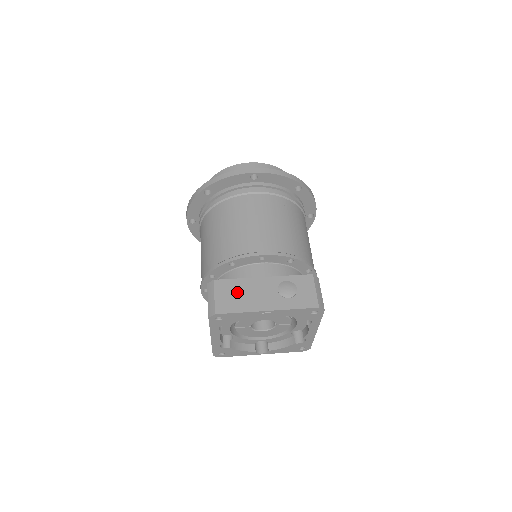
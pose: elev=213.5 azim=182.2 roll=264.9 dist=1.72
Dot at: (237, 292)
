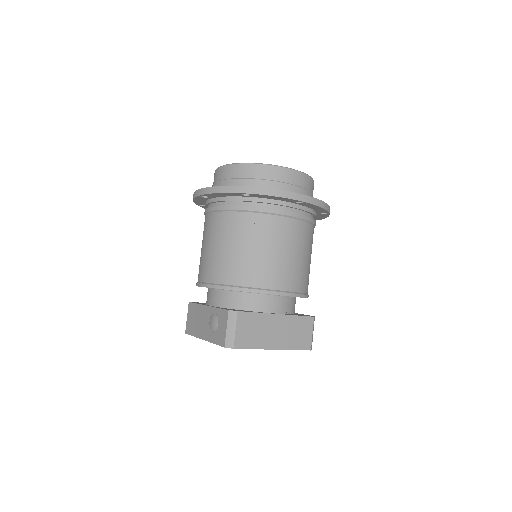
Dot at: (195, 317)
